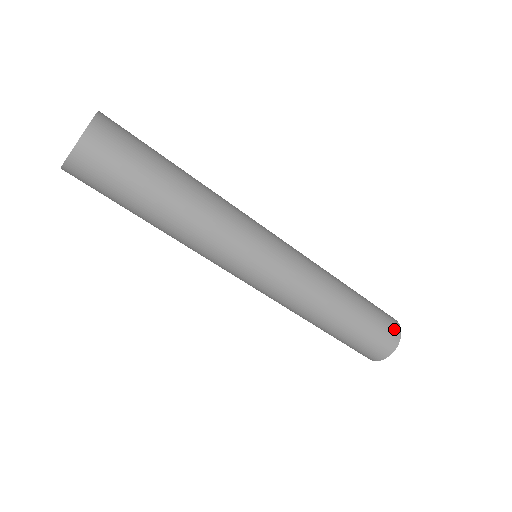
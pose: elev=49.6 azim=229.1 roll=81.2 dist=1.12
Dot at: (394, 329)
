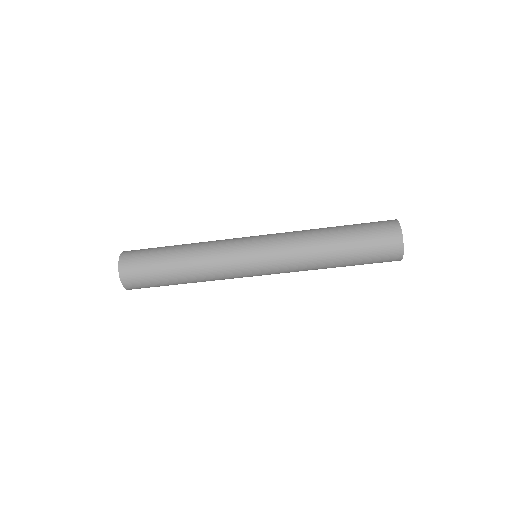
Dot at: (389, 224)
